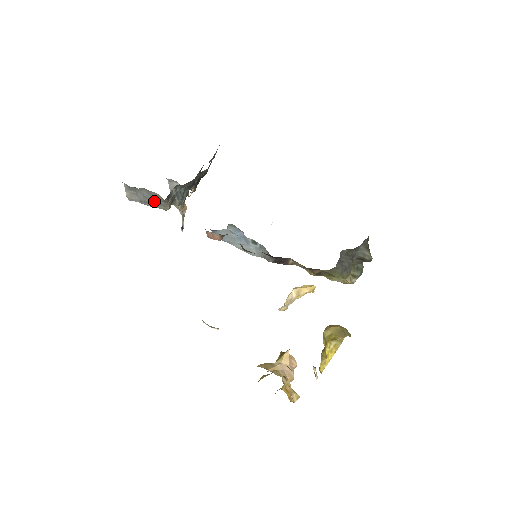
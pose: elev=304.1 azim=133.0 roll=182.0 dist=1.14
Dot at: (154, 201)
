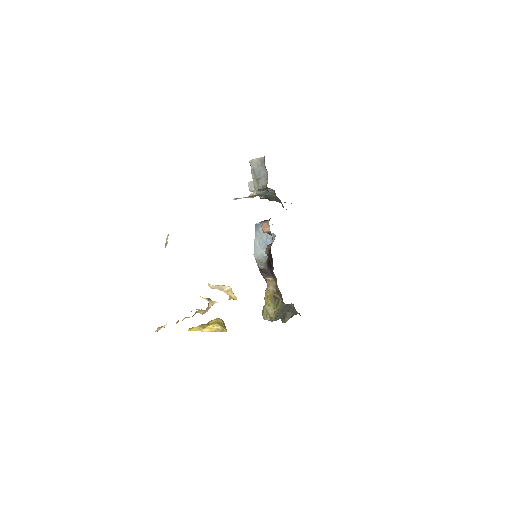
Dot at: (259, 179)
